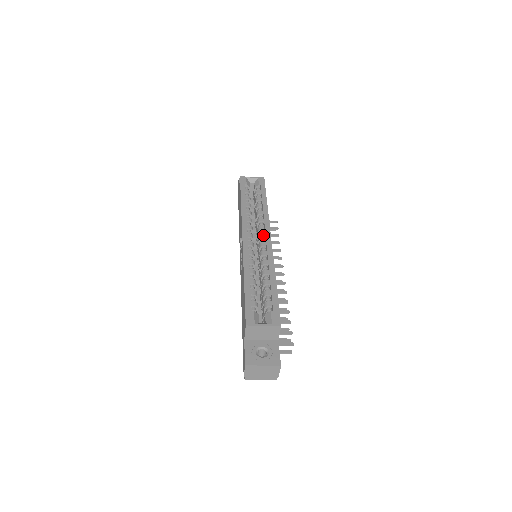
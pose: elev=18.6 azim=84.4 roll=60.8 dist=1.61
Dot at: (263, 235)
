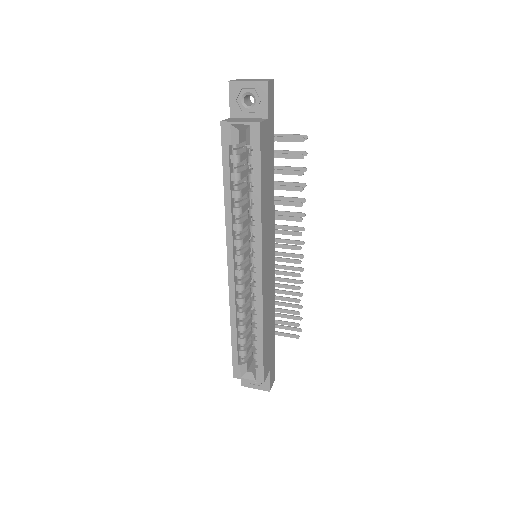
Dot at: (254, 260)
